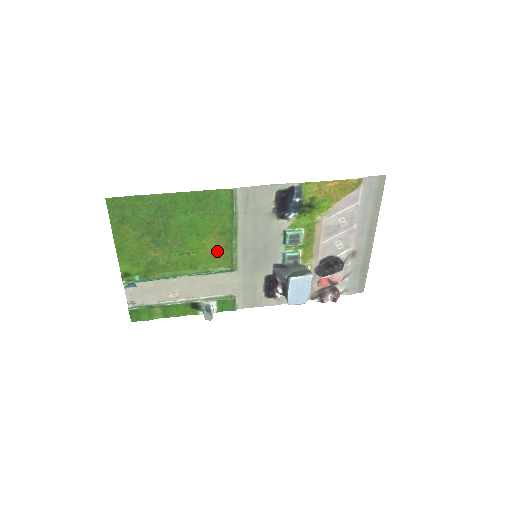
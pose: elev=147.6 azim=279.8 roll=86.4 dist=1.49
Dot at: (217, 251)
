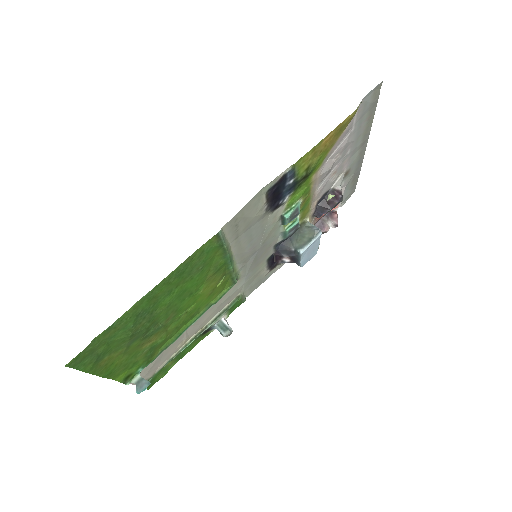
Dot at: (215, 286)
